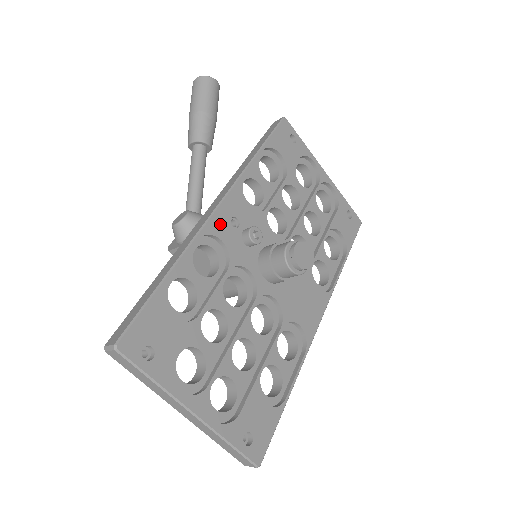
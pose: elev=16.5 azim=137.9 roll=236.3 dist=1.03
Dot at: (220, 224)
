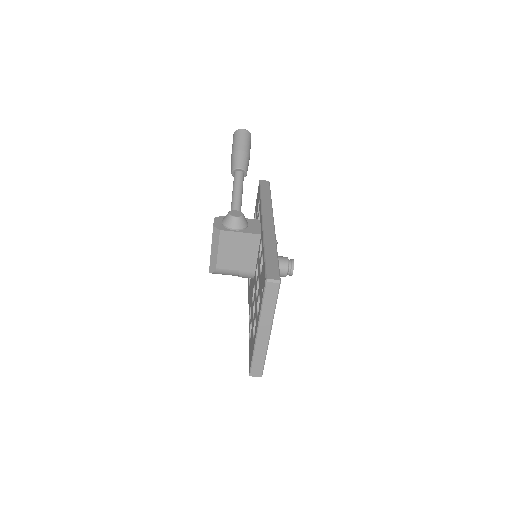
Dot at: occluded
